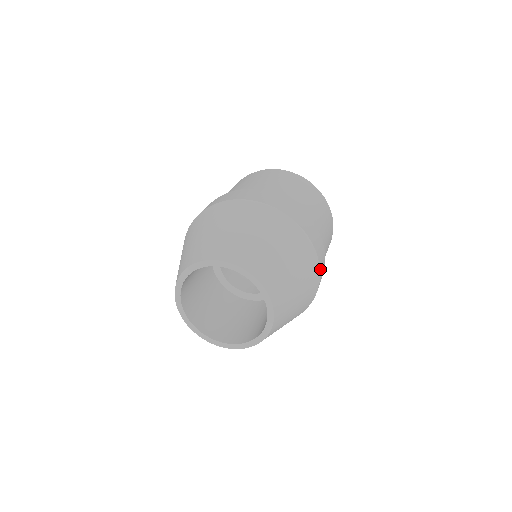
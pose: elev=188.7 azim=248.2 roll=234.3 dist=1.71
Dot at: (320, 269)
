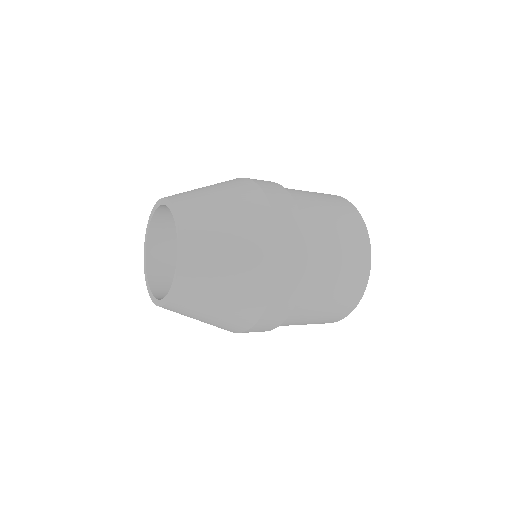
Dot at: (271, 205)
